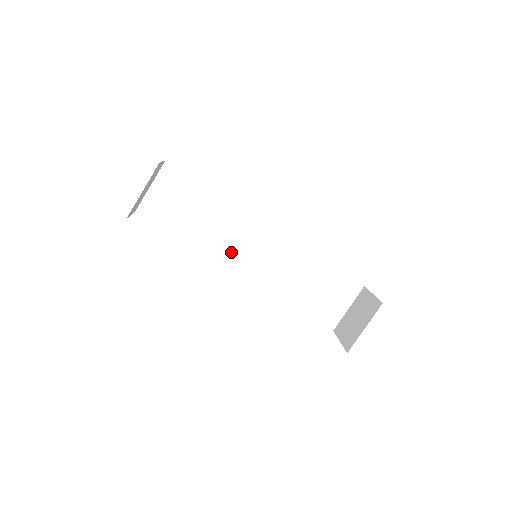
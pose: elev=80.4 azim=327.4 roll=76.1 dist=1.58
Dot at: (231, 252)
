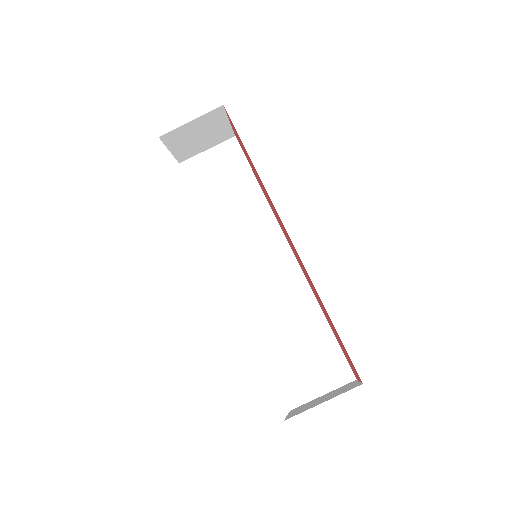
Dot at: (237, 251)
